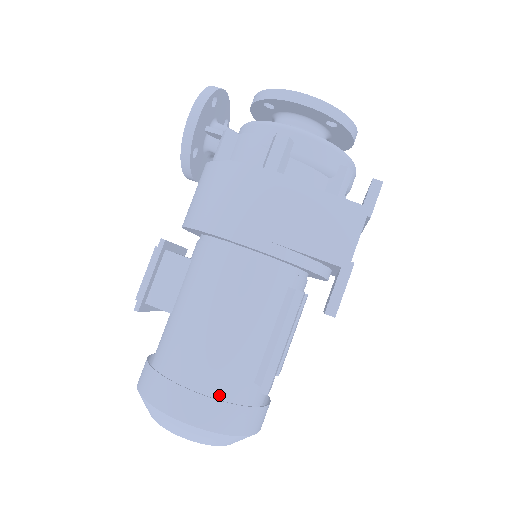
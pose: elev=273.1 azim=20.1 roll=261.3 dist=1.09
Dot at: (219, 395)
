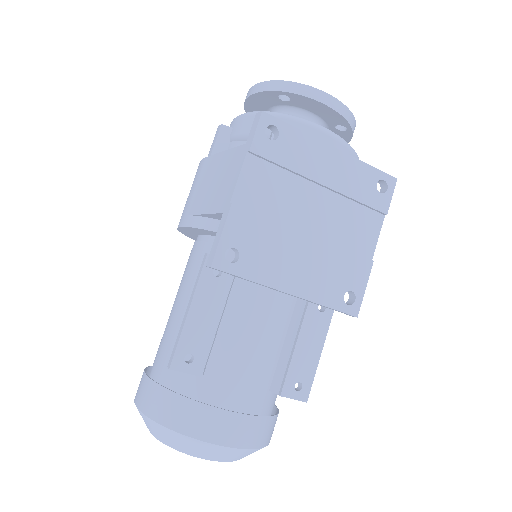
Dot at: (162, 380)
